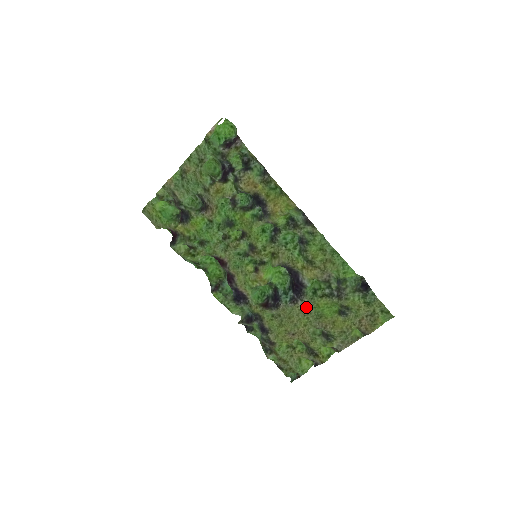
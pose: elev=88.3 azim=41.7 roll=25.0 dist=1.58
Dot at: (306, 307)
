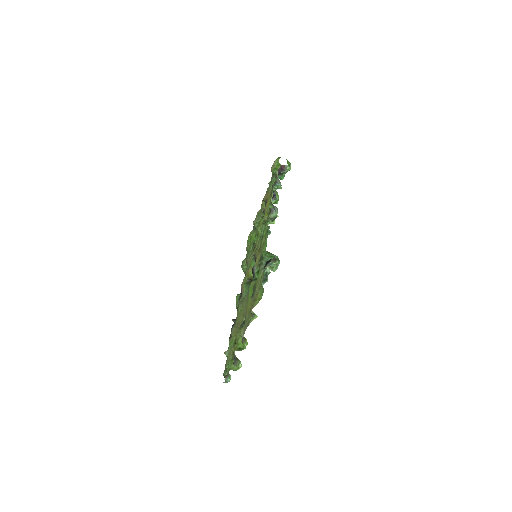
Dot at: occluded
